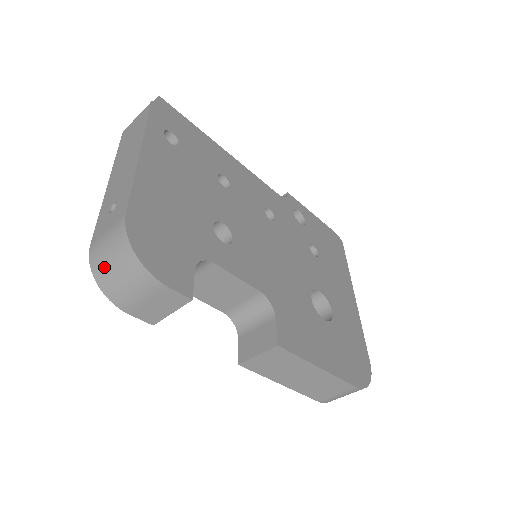
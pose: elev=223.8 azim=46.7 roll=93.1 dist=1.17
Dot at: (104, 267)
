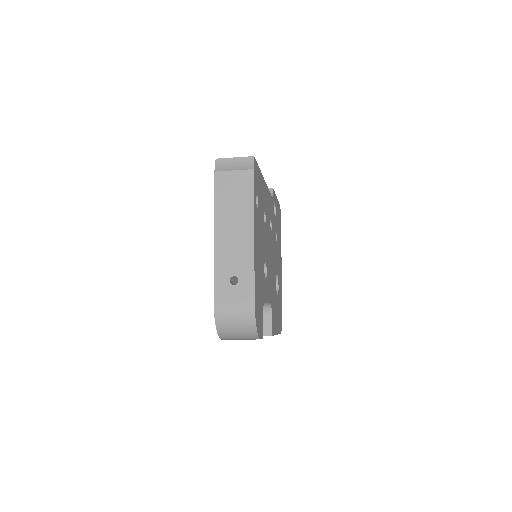
Dot at: (228, 325)
